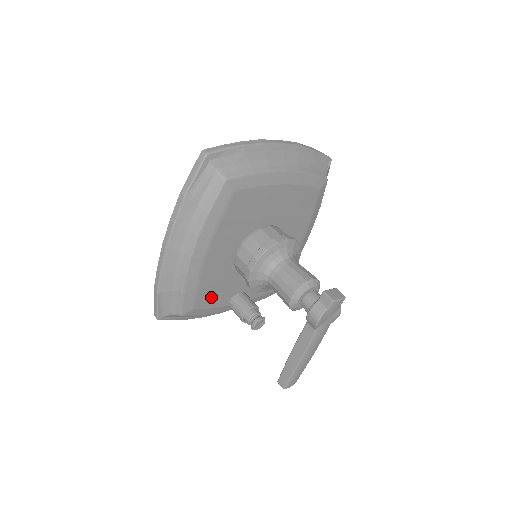
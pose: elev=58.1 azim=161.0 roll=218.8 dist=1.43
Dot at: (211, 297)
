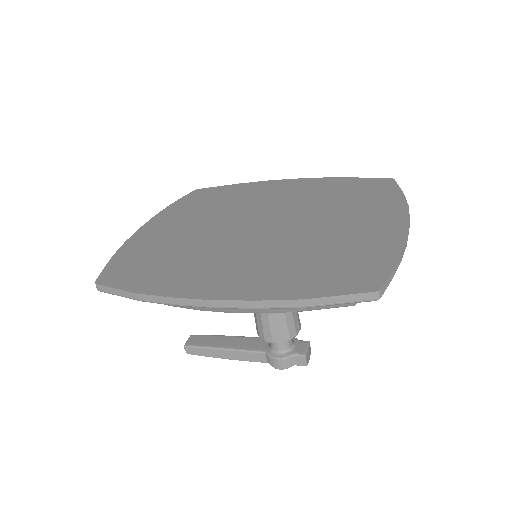
Dot at: occluded
